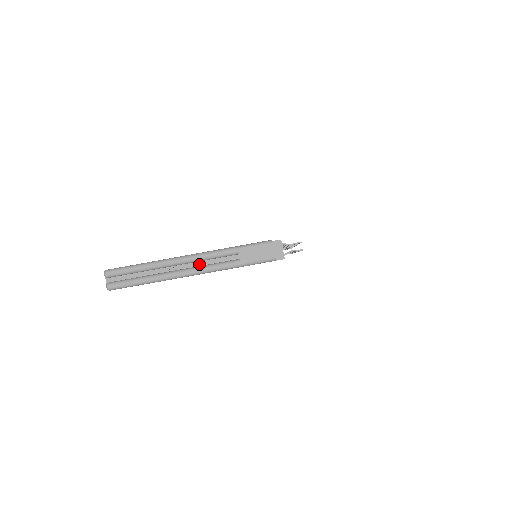
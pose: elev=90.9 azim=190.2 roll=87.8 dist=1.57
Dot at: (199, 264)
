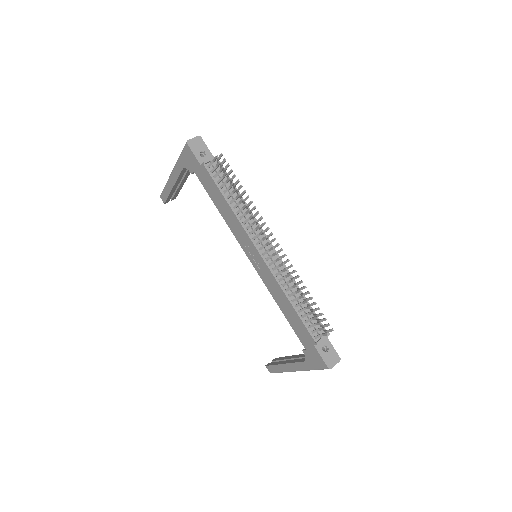
Dot at: occluded
